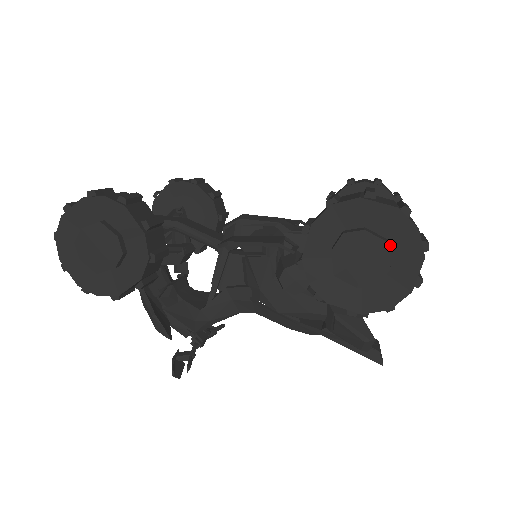
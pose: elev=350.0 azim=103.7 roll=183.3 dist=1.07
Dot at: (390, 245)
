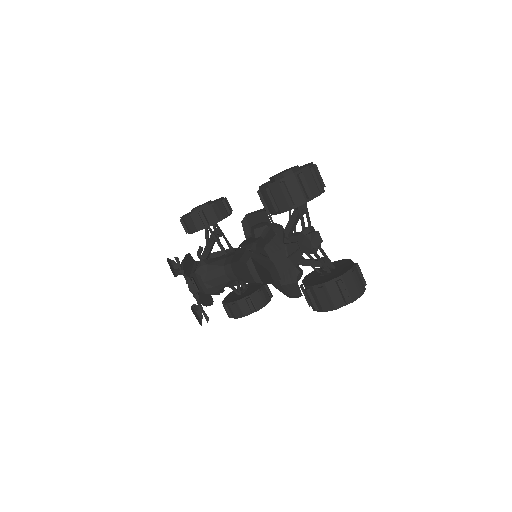
Dot at: occluded
